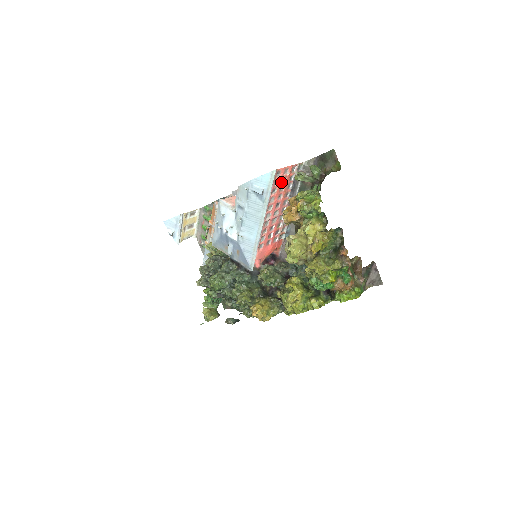
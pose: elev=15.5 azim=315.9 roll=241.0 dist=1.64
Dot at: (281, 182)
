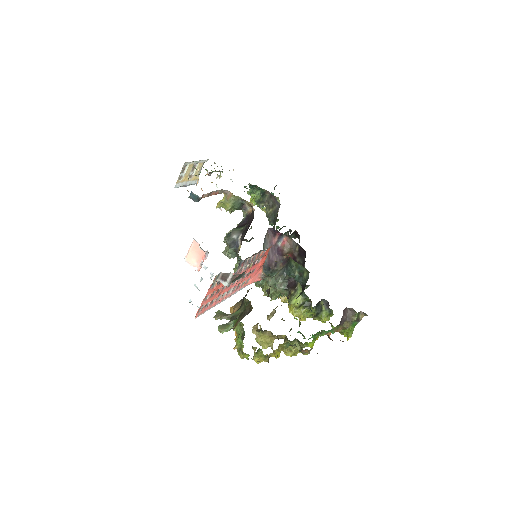
Dot at: (212, 296)
